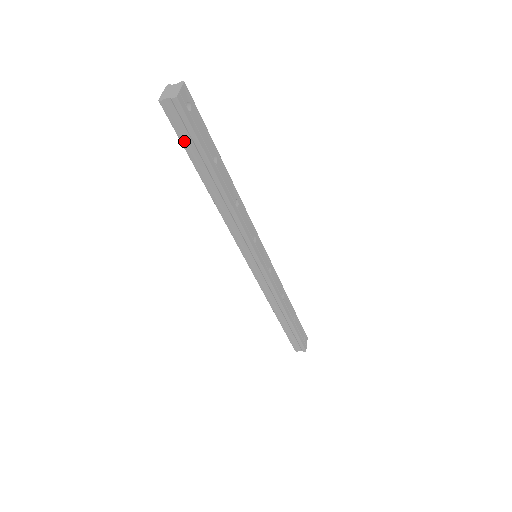
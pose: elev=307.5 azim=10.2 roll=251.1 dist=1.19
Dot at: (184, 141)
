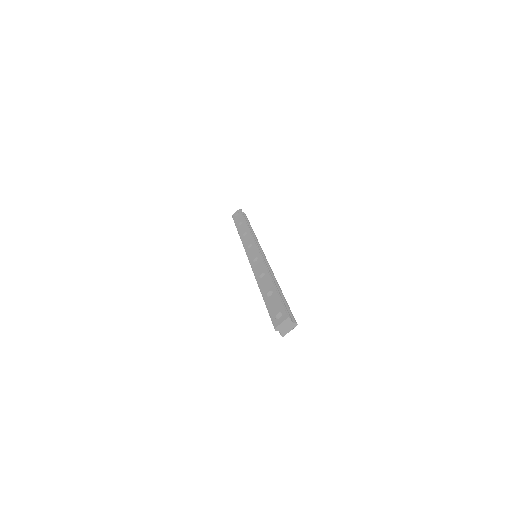
Dot at: occluded
